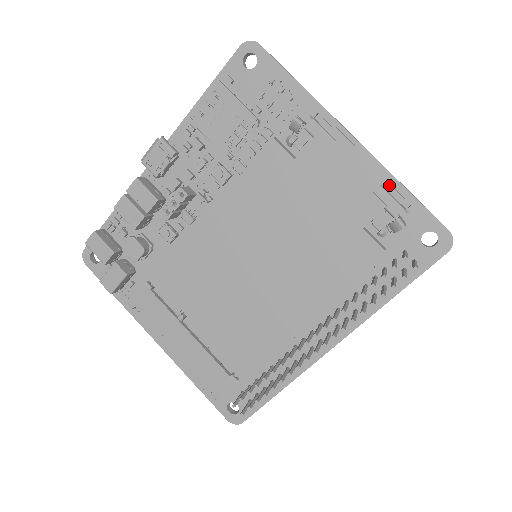
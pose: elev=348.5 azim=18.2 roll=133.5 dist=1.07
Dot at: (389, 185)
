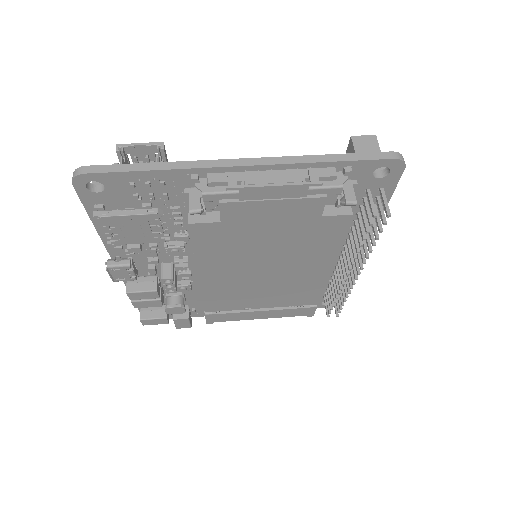
Dot at: (314, 178)
